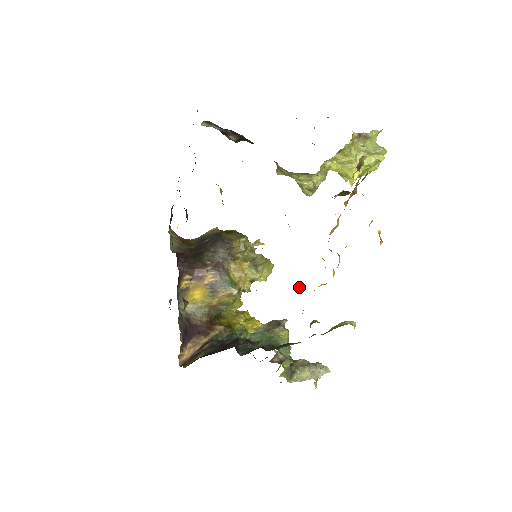
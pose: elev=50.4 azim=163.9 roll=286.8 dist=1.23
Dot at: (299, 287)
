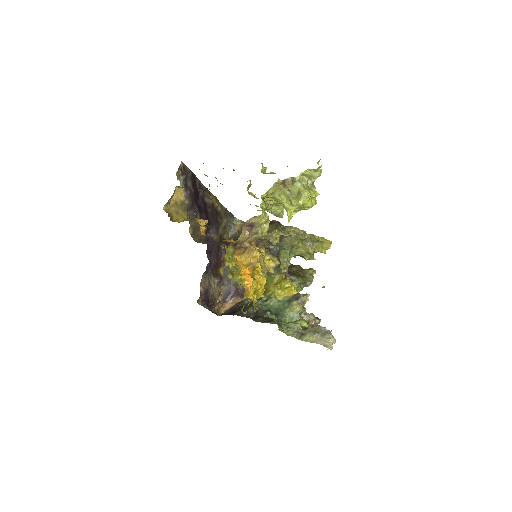
Dot at: occluded
